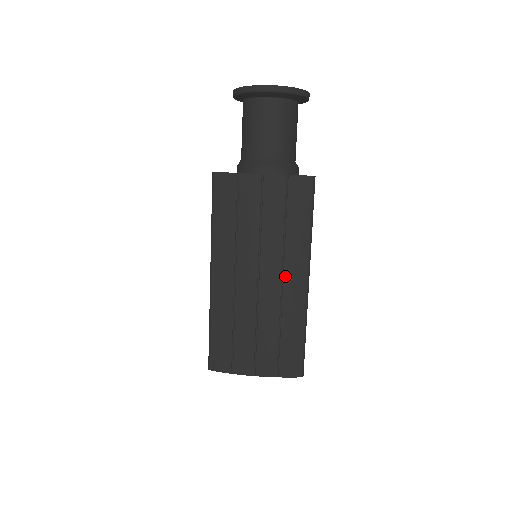
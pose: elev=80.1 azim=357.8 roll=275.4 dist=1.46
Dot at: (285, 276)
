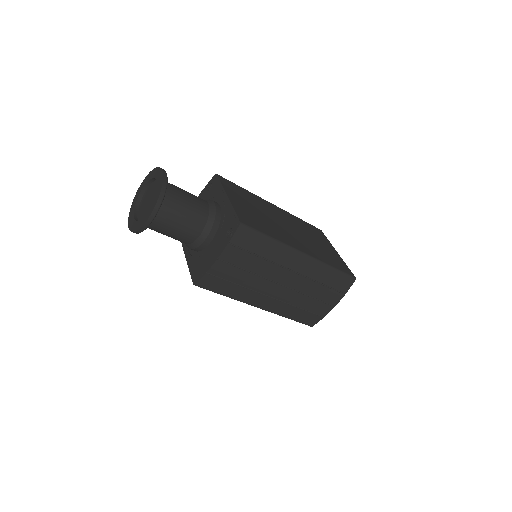
Dot at: (292, 269)
